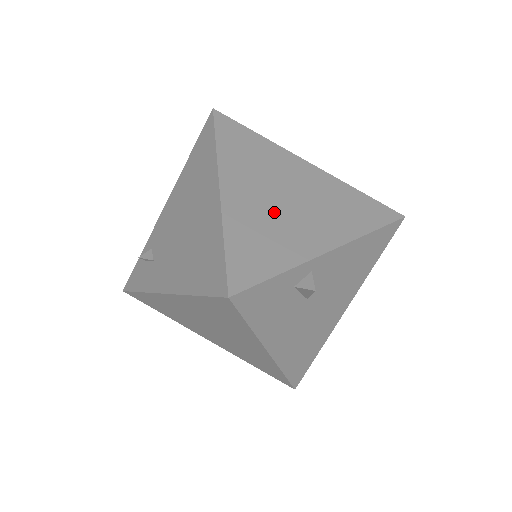
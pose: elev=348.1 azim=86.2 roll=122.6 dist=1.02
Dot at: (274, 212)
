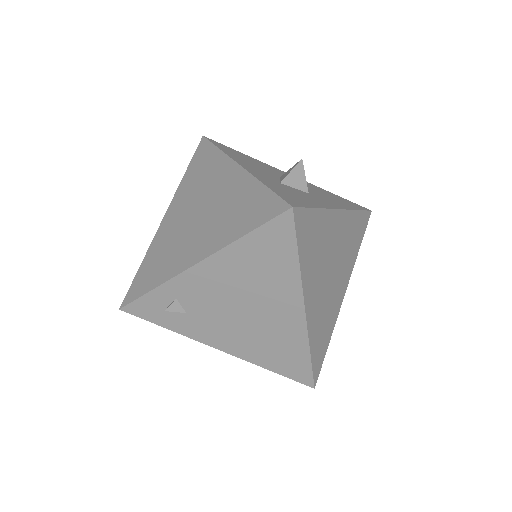
Dot at: (327, 297)
